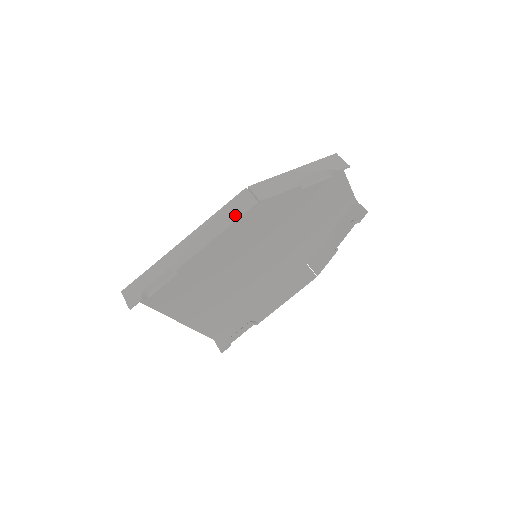
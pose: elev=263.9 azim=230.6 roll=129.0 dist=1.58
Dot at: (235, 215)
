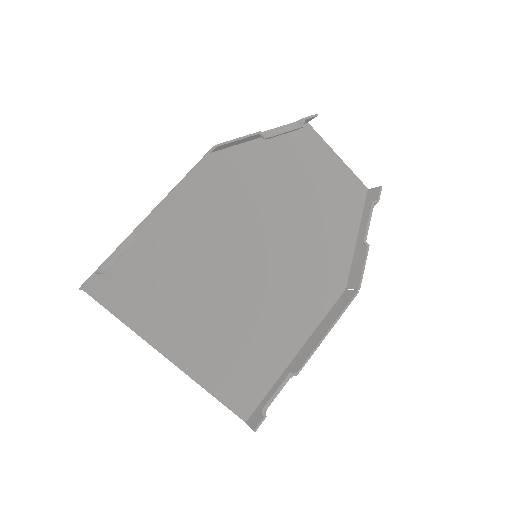
Dot at: (193, 167)
